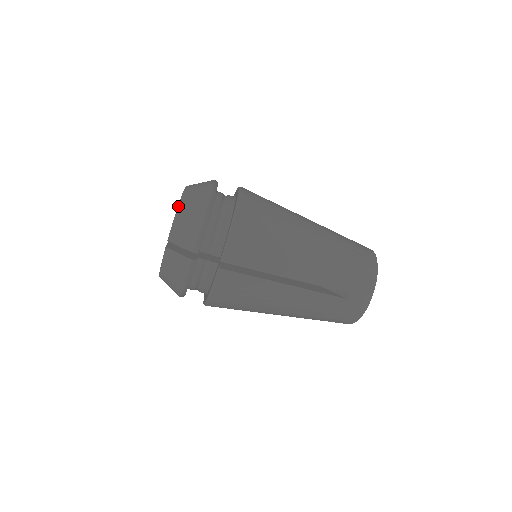
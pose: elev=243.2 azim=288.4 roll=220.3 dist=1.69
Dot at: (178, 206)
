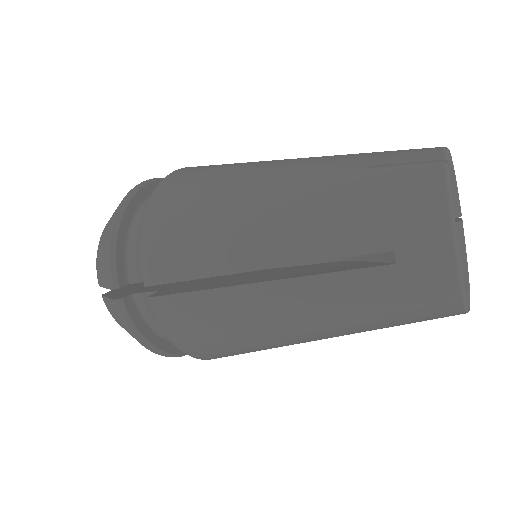
Dot at: occluded
